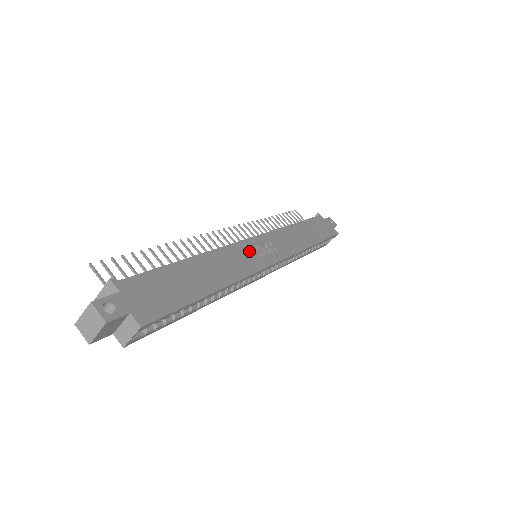
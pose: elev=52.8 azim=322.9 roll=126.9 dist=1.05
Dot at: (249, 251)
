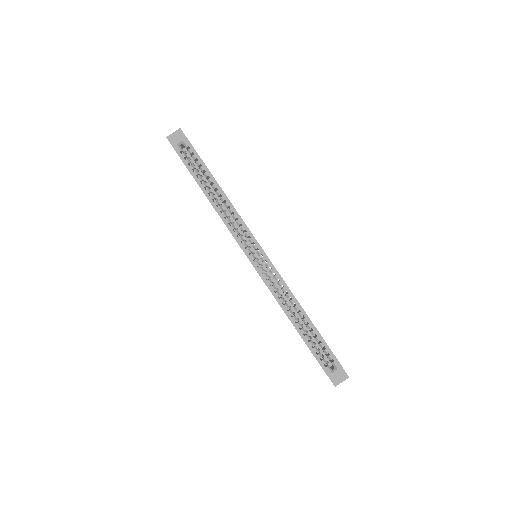
Dot at: occluded
